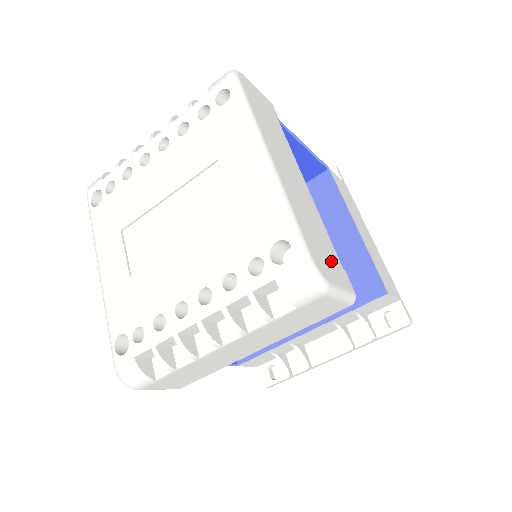
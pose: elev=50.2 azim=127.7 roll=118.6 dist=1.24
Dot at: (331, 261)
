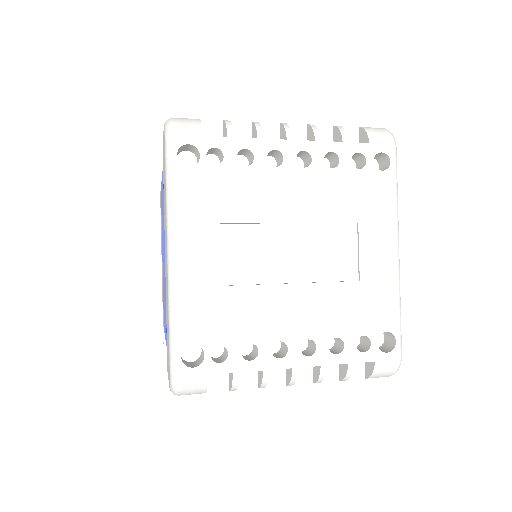
Dot at: occluded
